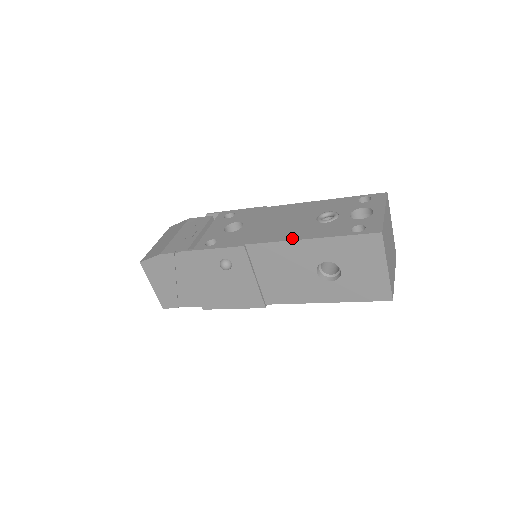
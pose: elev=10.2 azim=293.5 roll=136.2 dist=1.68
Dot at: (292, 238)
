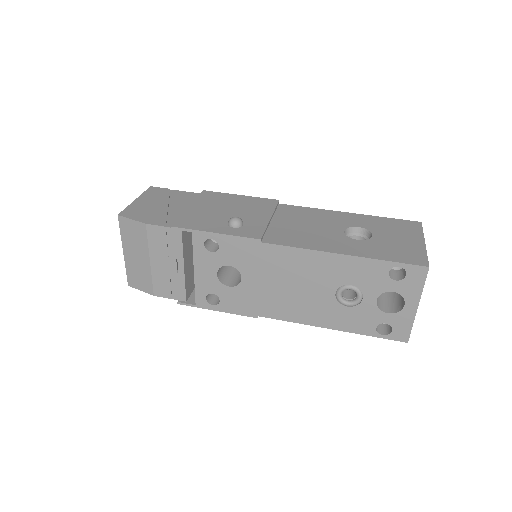
Dot at: (311, 323)
